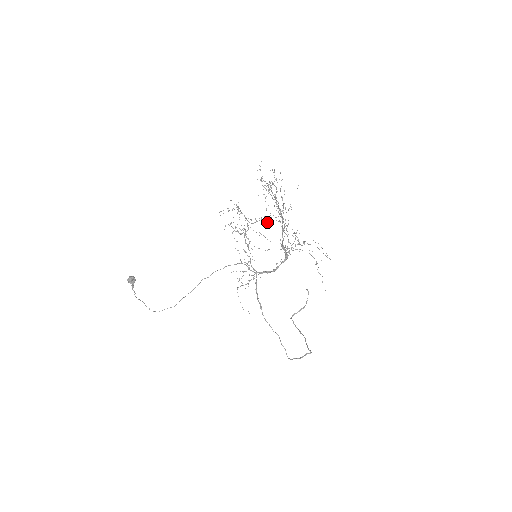
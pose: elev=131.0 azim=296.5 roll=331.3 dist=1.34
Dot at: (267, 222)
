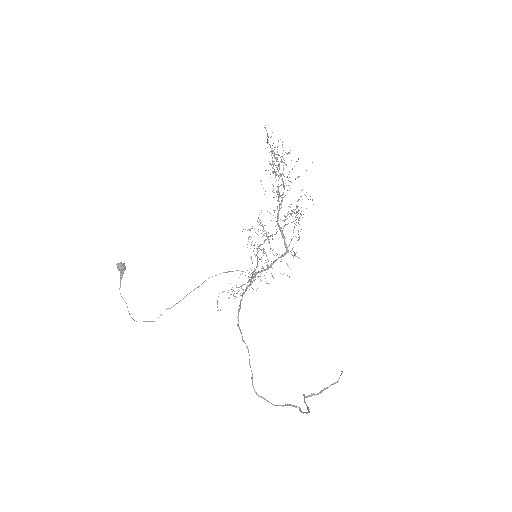
Dot at: occluded
